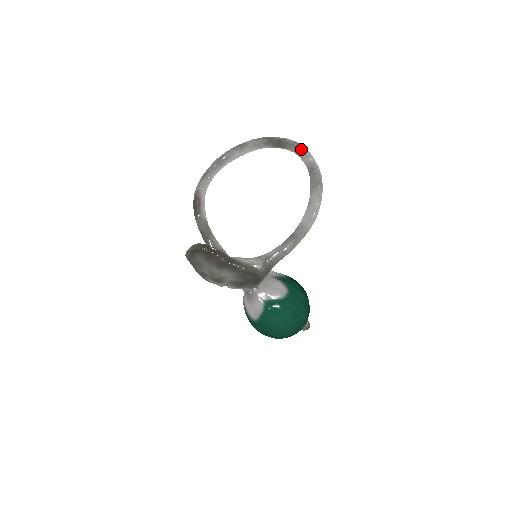
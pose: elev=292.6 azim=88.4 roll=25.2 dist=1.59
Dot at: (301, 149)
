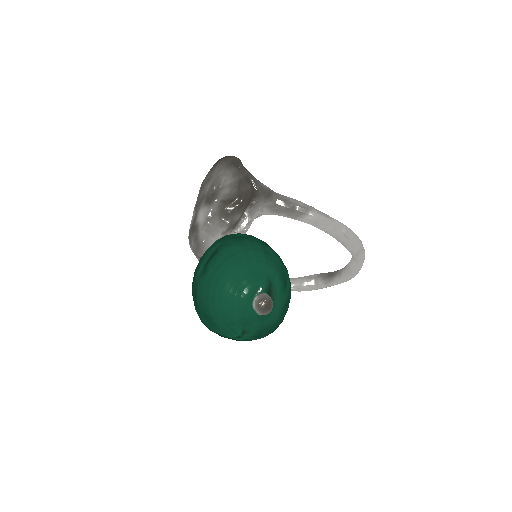
Dot at: occluded
